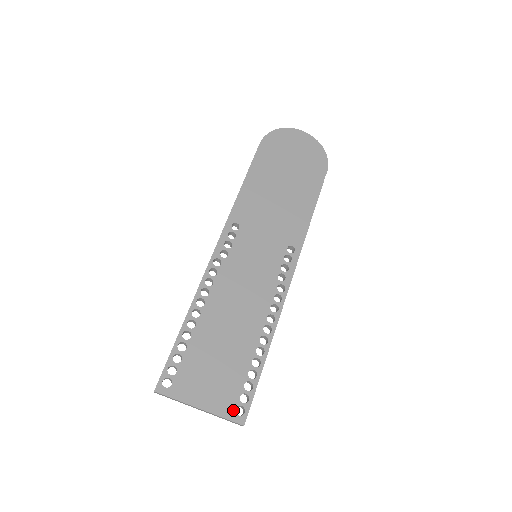
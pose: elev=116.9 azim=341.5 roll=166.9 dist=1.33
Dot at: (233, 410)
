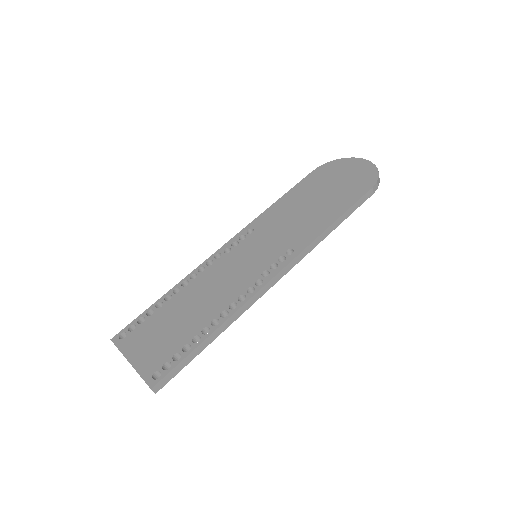
Dot at: (152, 372)
